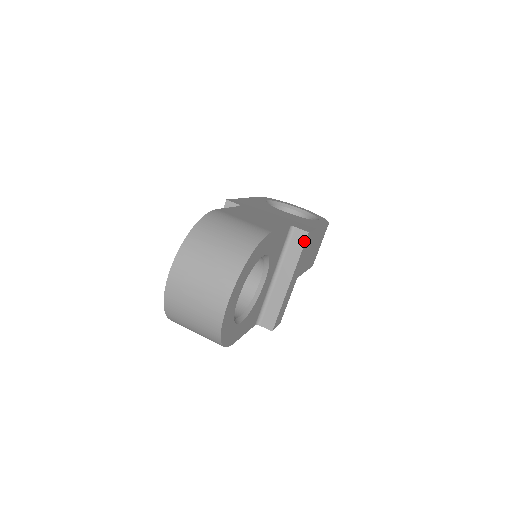
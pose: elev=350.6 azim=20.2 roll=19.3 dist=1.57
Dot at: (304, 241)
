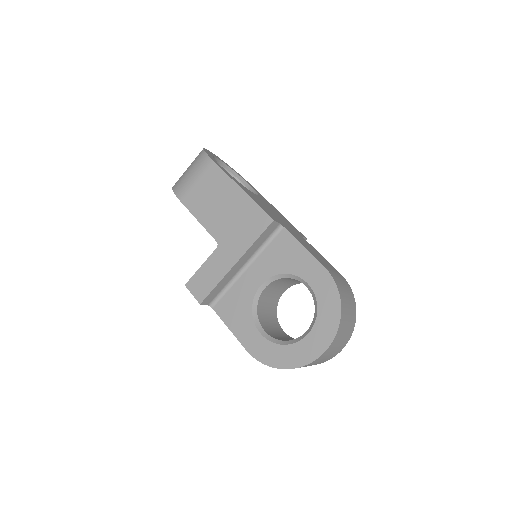
Dot at: occluded
